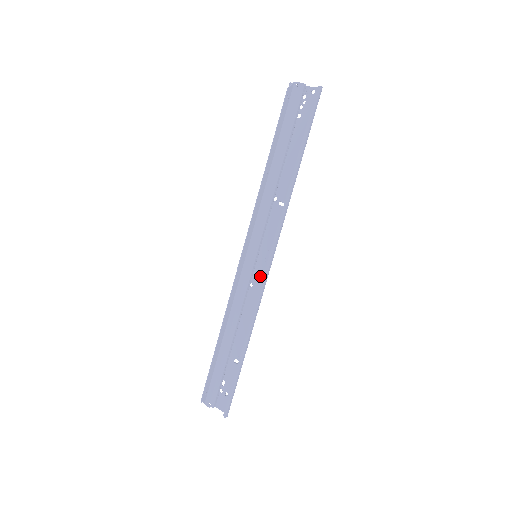
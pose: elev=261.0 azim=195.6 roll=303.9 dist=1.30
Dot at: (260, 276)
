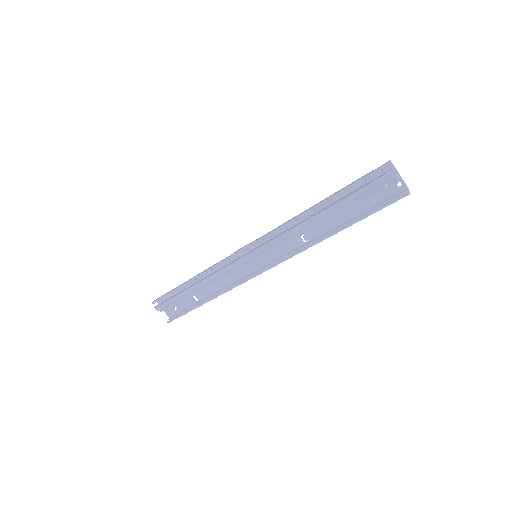
Dot at: (250, 267)
